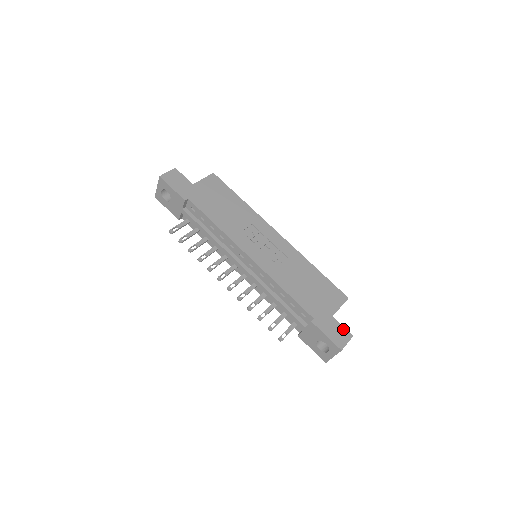
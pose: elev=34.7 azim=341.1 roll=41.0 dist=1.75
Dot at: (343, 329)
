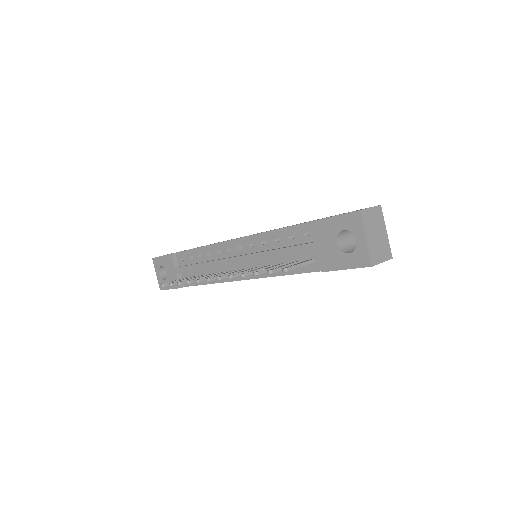
Dot at: occluded
